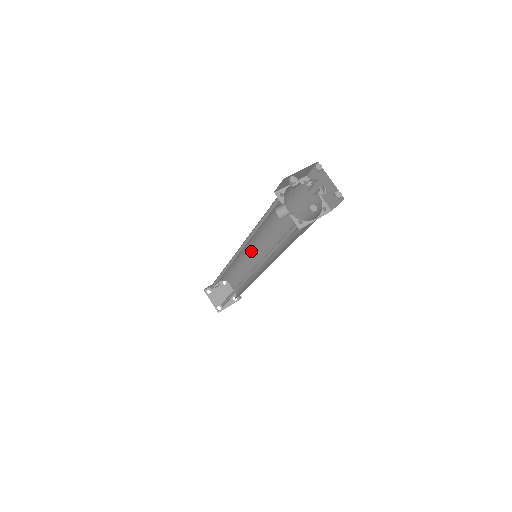
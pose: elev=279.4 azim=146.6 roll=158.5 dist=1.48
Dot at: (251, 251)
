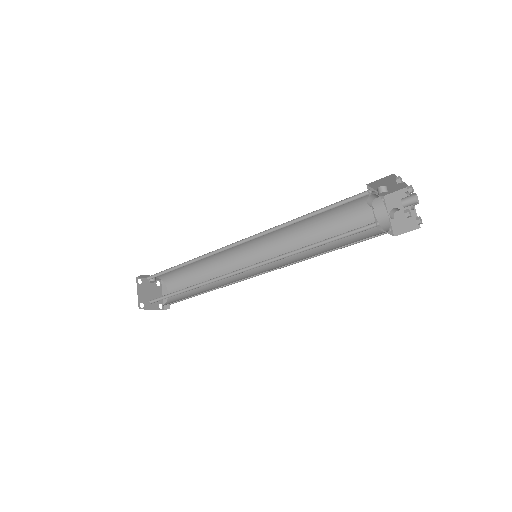
Dot at: (240, 254)
